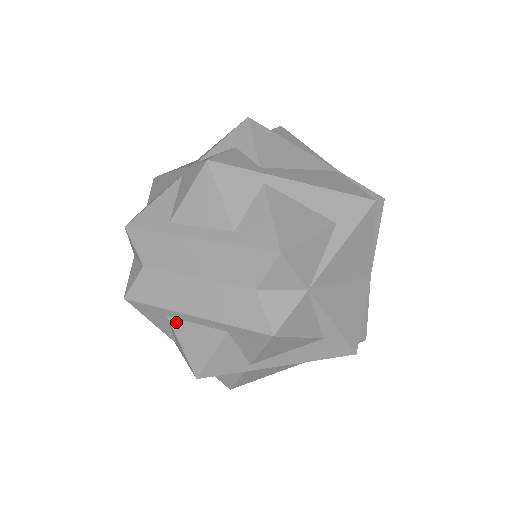
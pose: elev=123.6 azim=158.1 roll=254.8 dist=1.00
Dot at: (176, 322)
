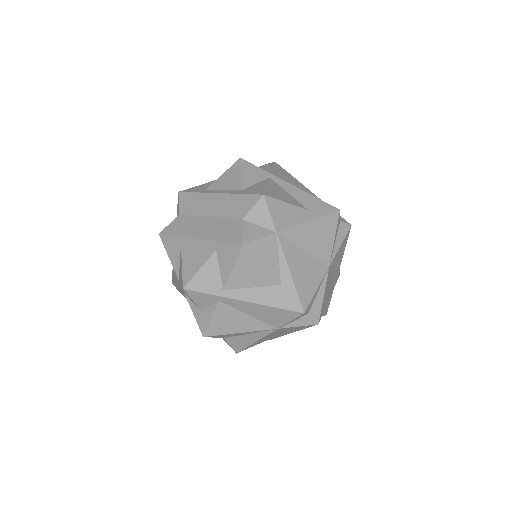
Dot at: (185, 248)
